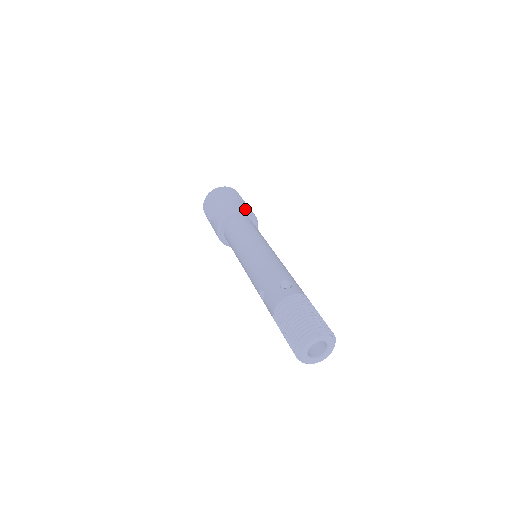
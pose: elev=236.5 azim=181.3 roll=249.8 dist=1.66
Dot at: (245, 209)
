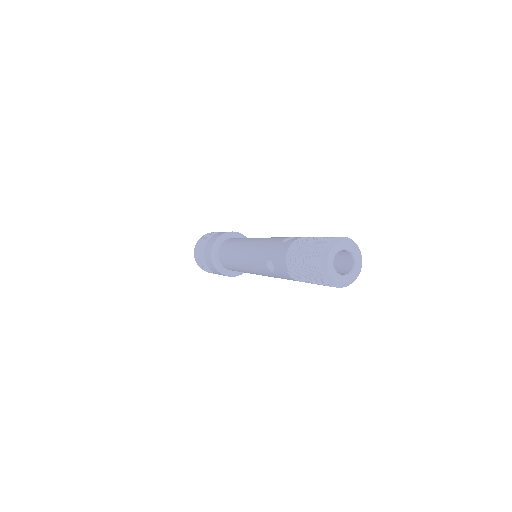
Dot at: (232, 231)
